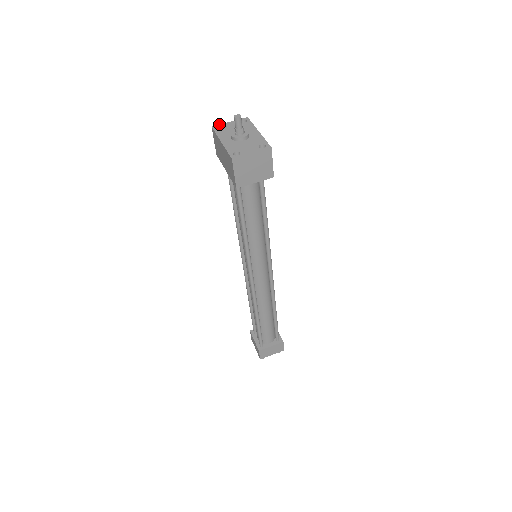
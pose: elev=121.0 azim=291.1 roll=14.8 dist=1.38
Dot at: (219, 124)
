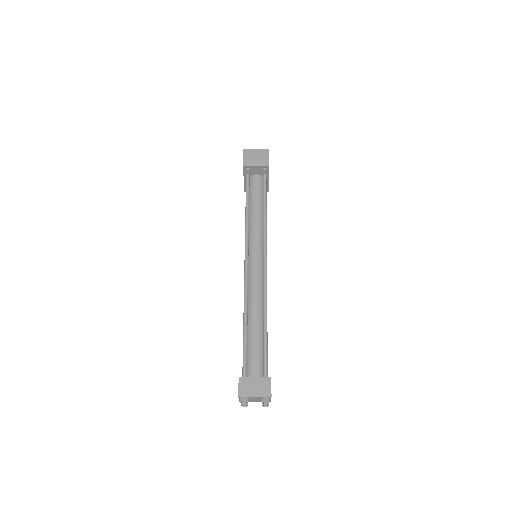
Dot at: occluded
